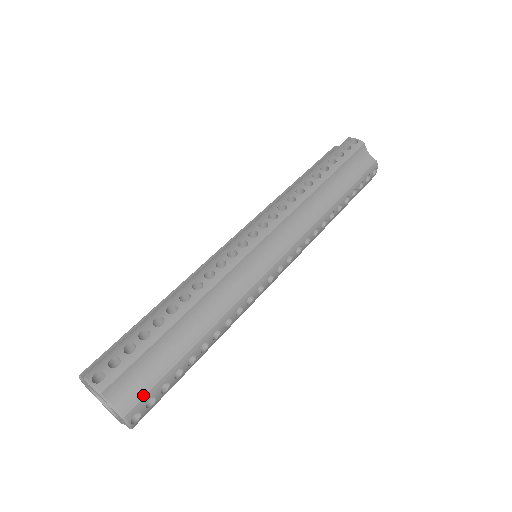
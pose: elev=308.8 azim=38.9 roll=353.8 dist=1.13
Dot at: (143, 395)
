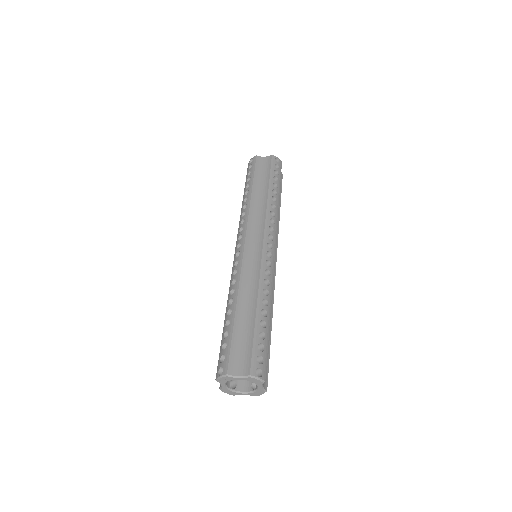
Dot at: (250, 358)
